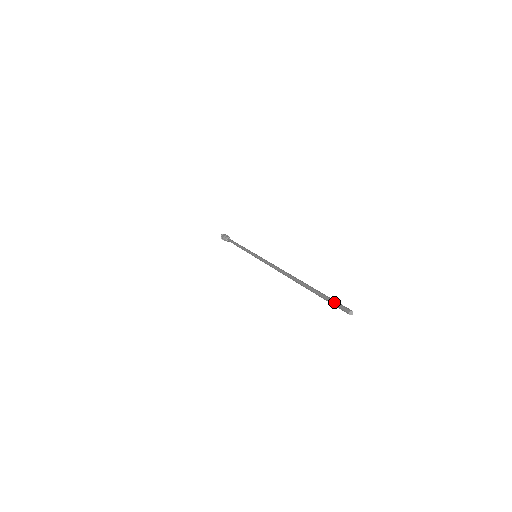
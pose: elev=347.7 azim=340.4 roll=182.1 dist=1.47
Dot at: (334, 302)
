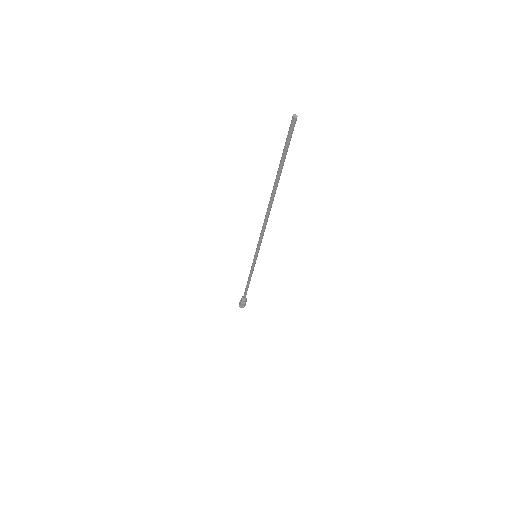
Dot at: (289, 136)
